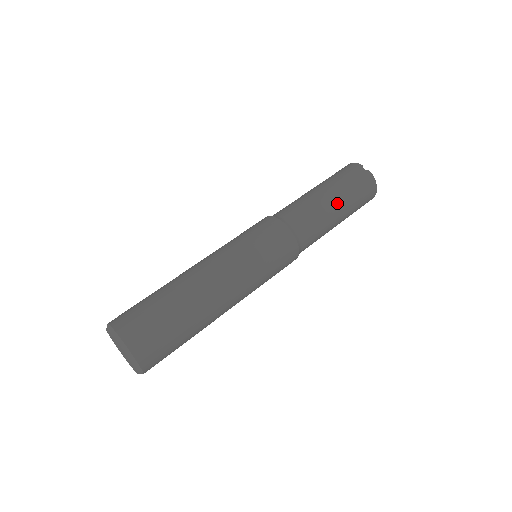
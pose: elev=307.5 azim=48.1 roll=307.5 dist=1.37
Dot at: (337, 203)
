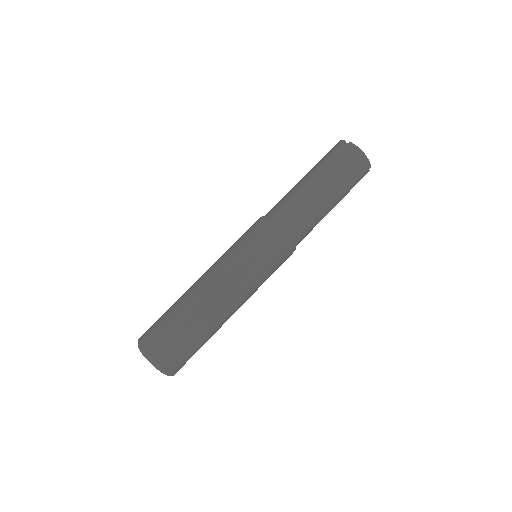
Dot at: (319, 184)
